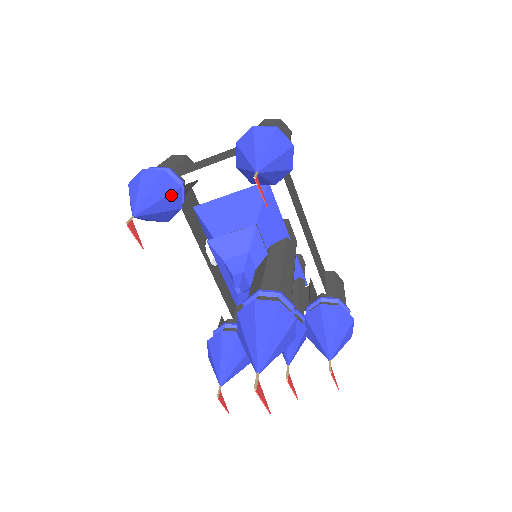
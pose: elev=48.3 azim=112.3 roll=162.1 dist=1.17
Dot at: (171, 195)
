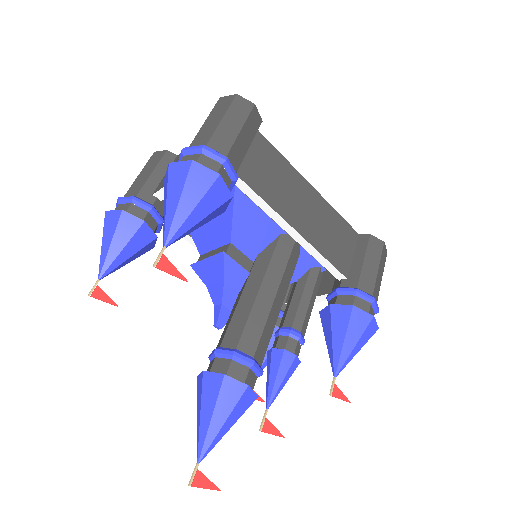
Dot at: (135, 236)
